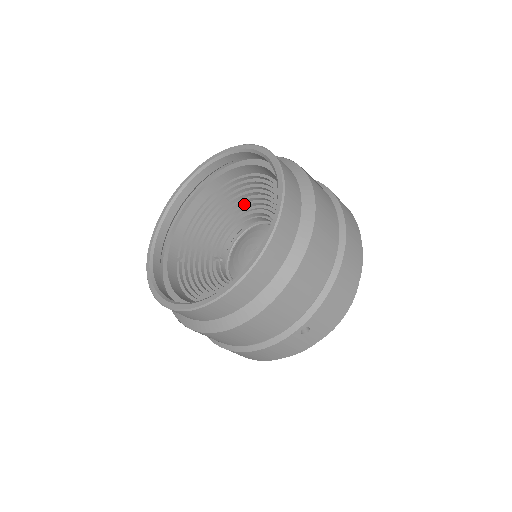
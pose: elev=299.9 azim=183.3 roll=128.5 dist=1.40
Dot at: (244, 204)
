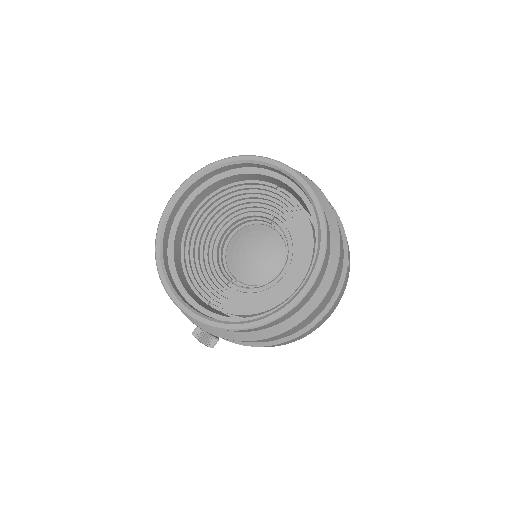
Dot at: (213, 226)
